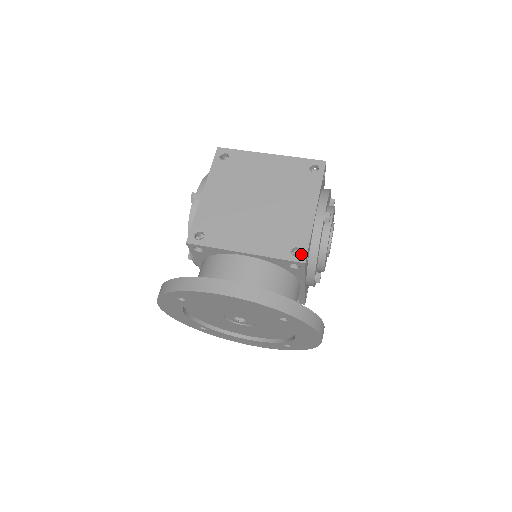
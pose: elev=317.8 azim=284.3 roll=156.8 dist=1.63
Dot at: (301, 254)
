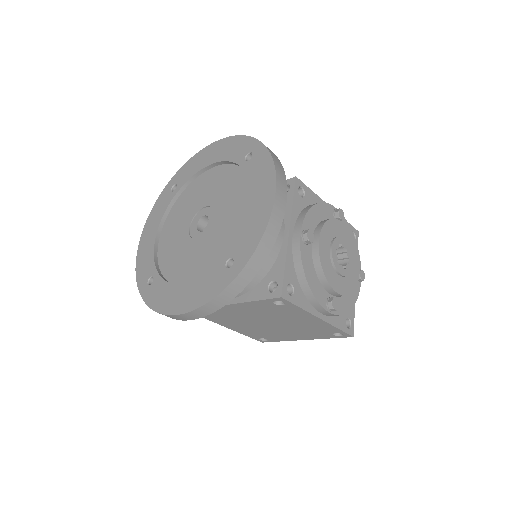
Dot at: occluded
